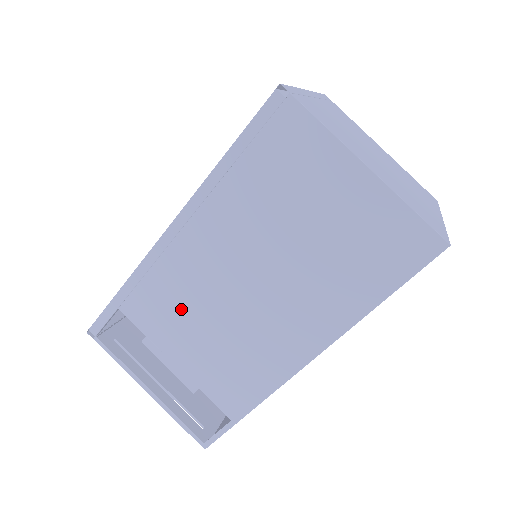
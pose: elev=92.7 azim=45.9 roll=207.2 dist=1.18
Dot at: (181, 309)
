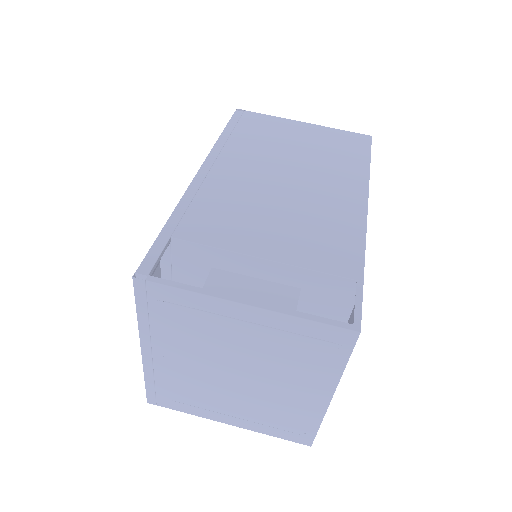
Dot at: (240, 213)
